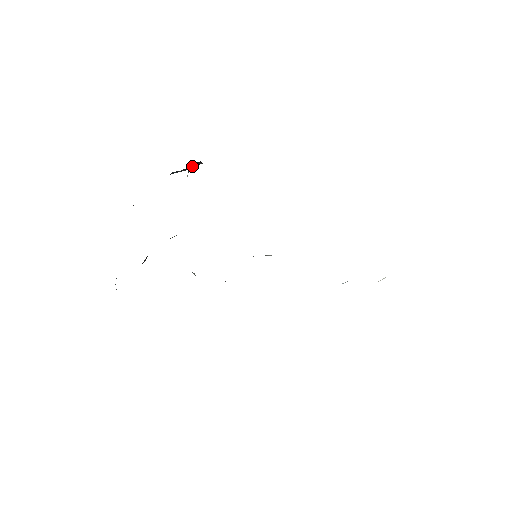
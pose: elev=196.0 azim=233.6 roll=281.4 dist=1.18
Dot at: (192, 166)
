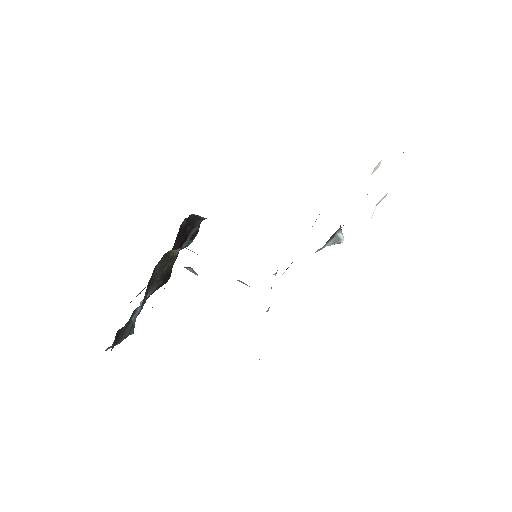
Dot at: (192, 222)
